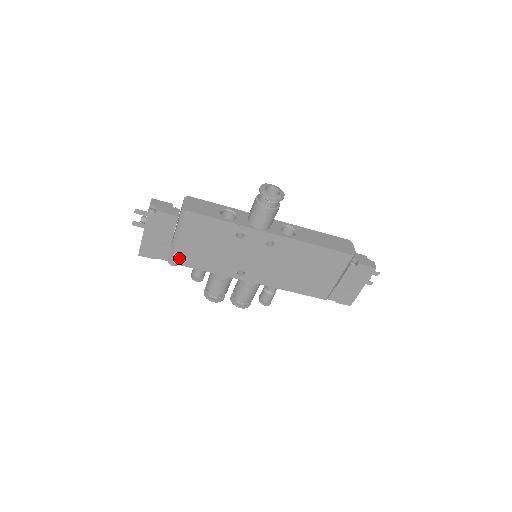
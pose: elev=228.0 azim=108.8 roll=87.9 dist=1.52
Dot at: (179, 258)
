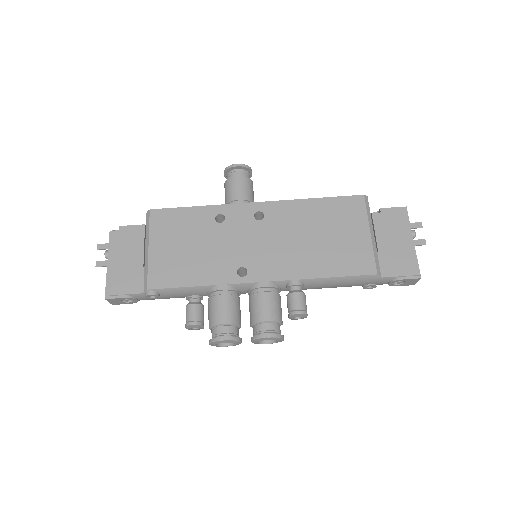
Dot at: (156, 278)
